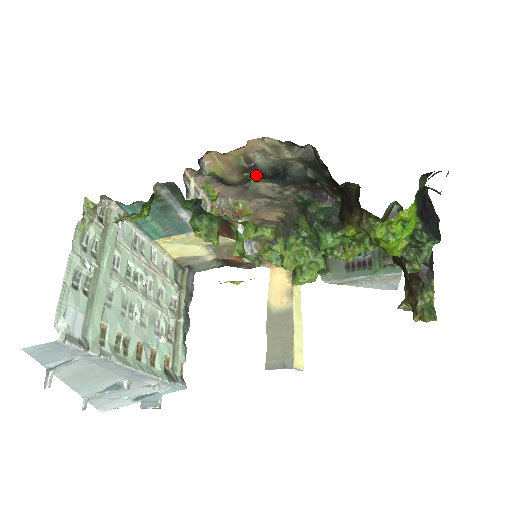
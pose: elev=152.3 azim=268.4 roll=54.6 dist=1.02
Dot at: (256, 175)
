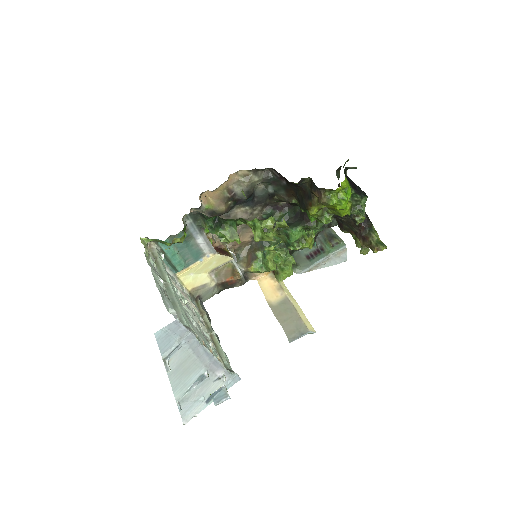
Dot at: (236, 202)
